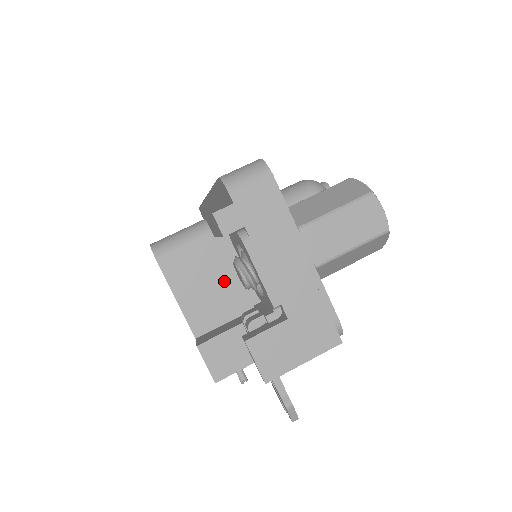
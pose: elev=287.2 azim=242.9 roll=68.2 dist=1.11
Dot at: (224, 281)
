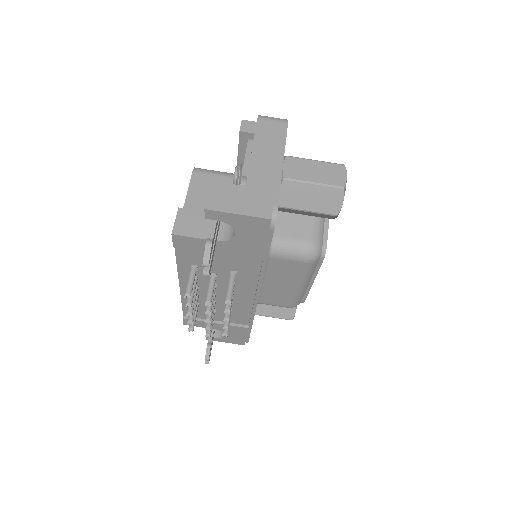
Dot at: occluded
